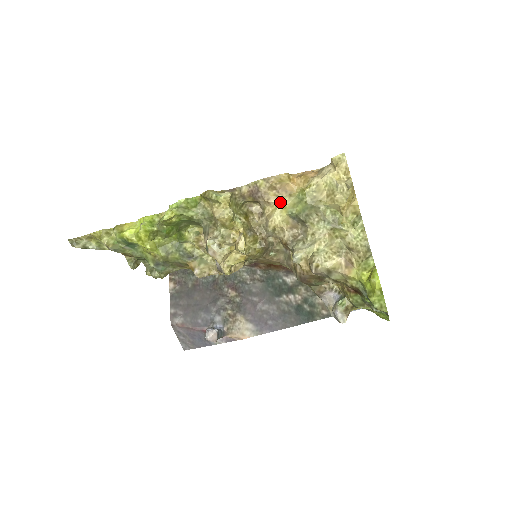
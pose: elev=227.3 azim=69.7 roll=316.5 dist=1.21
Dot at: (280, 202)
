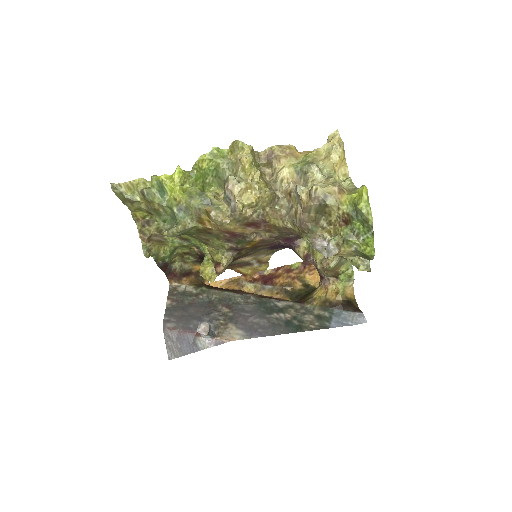
Dot at: (288, 161)
